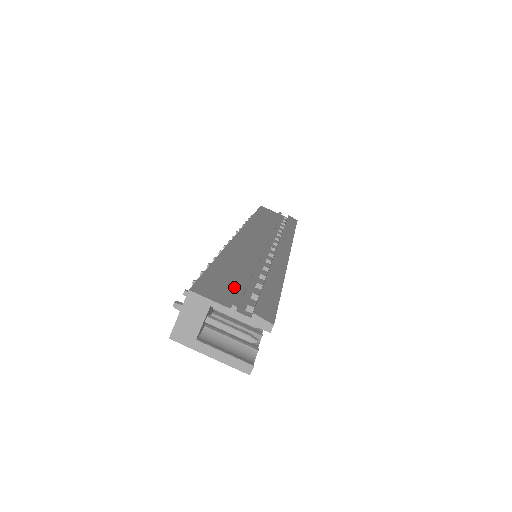
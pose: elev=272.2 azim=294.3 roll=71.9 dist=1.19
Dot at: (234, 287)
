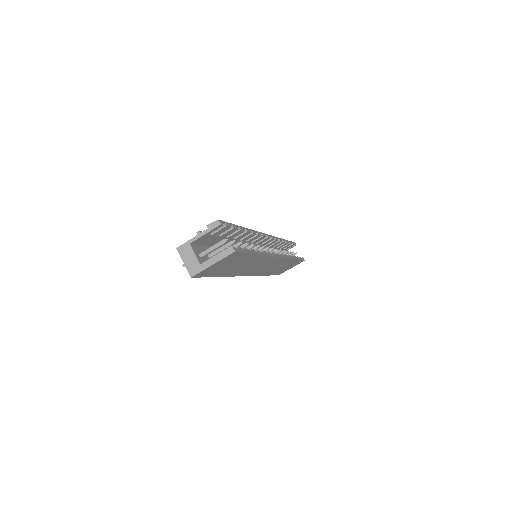
Dot at: occluded
